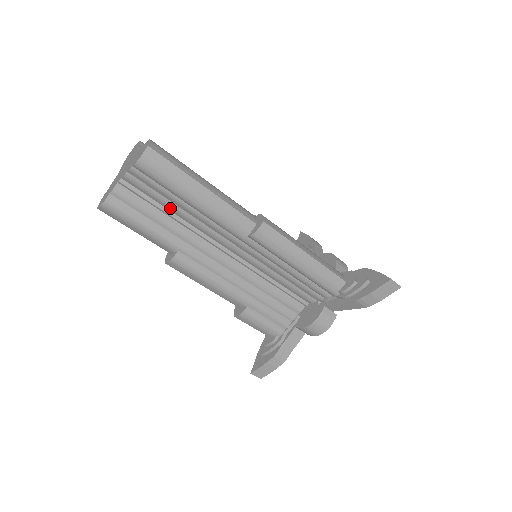
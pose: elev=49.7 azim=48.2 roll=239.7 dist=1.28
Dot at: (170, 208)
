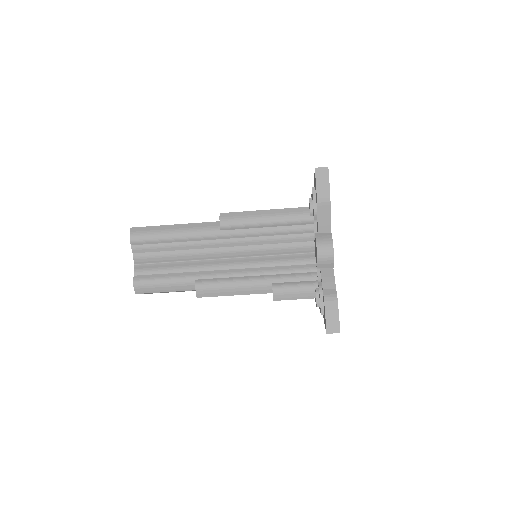
Dot at: (170, 257)
